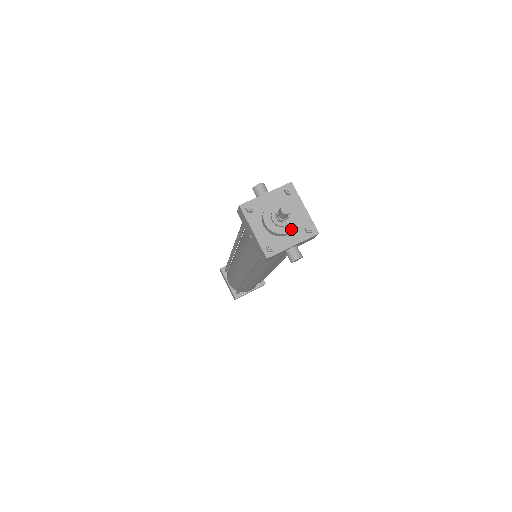
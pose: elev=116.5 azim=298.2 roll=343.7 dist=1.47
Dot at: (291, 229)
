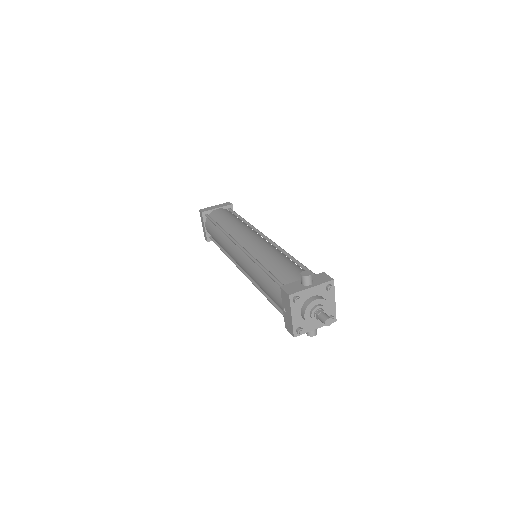
Dot at: (321, 322)
